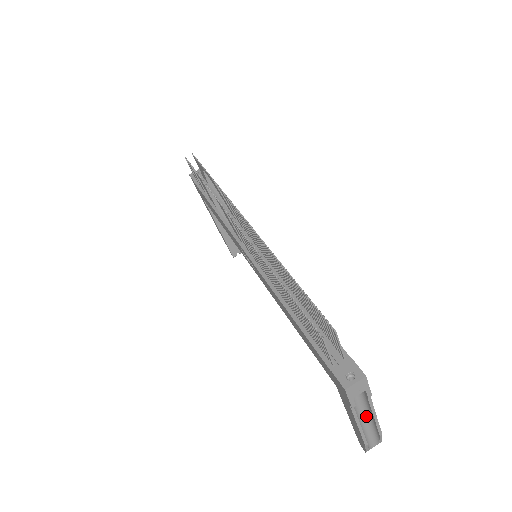
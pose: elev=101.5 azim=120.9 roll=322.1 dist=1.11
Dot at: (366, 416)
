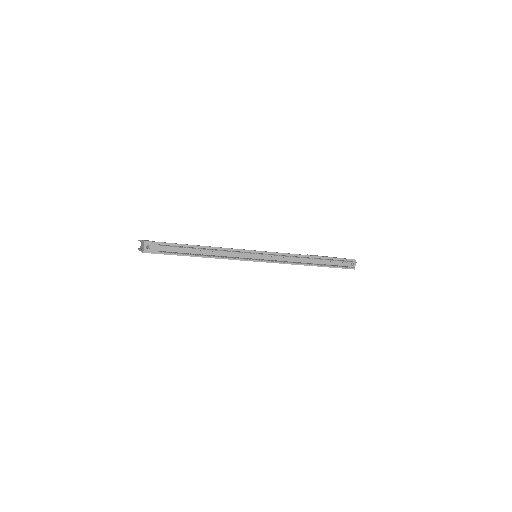
Dot at: occluded
